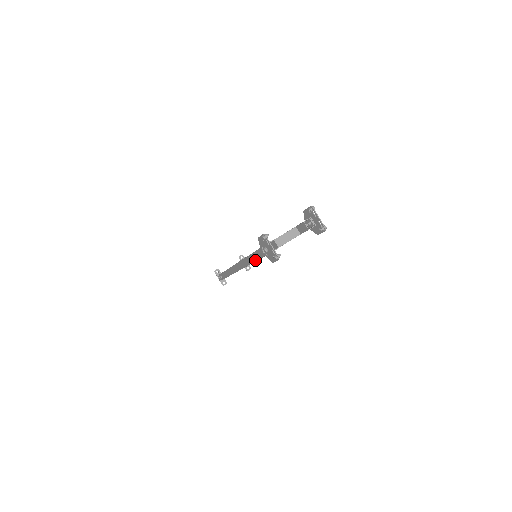
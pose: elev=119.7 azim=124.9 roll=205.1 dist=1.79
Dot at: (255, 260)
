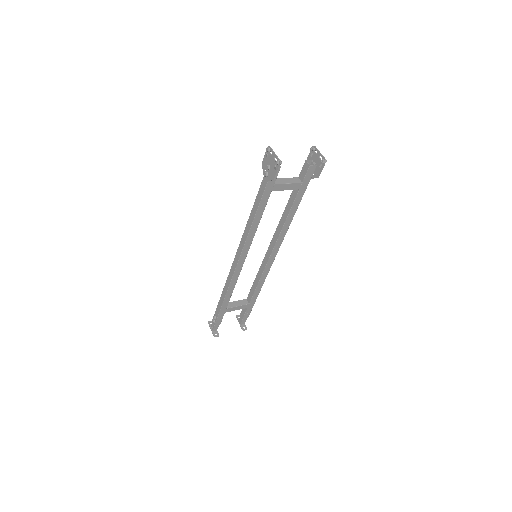
Dot at: (256, 210)
